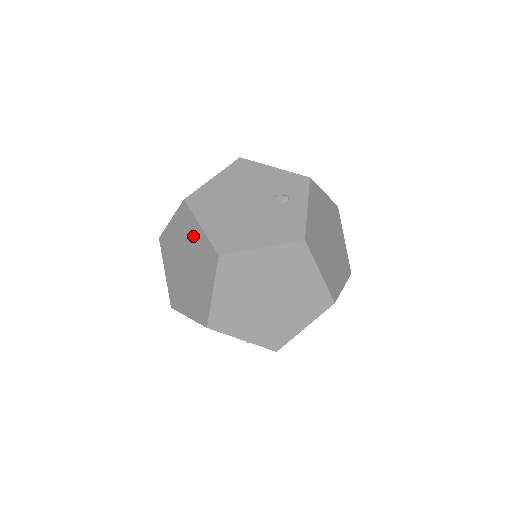
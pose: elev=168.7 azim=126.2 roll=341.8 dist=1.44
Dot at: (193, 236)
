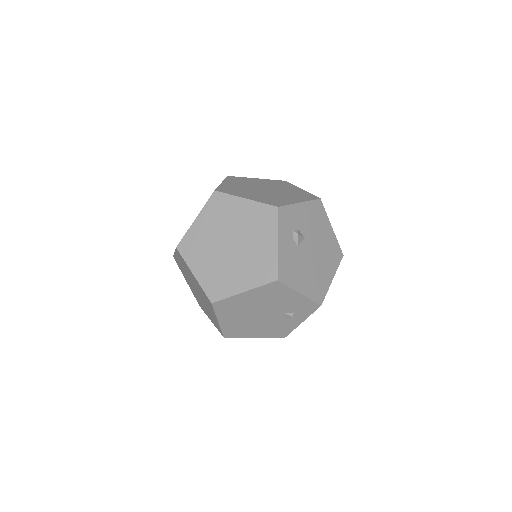
Dot at: (210, 309)
